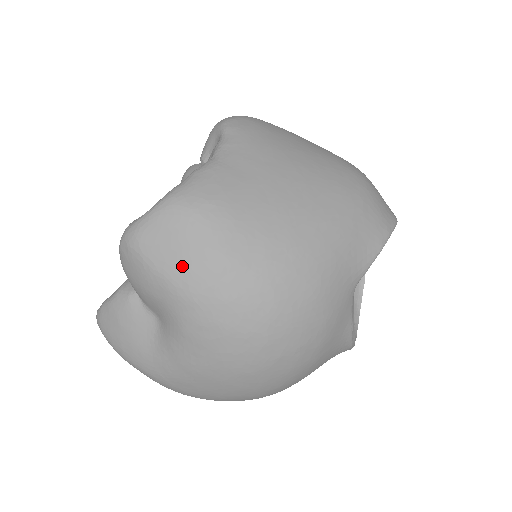
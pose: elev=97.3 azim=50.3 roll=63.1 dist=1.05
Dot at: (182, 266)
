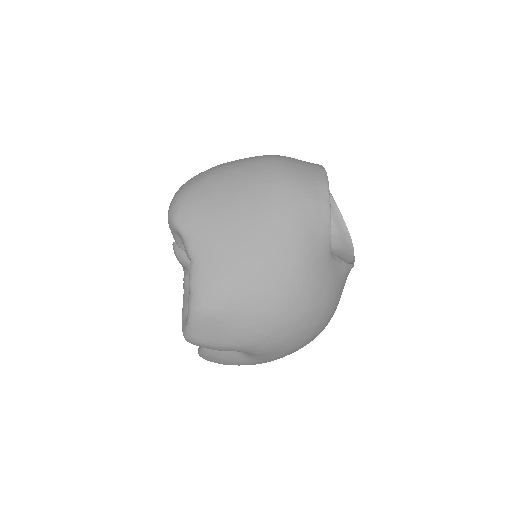
Dot at: (231, 337)
